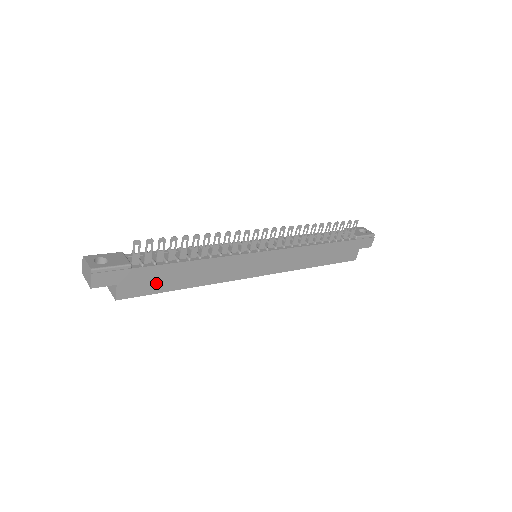
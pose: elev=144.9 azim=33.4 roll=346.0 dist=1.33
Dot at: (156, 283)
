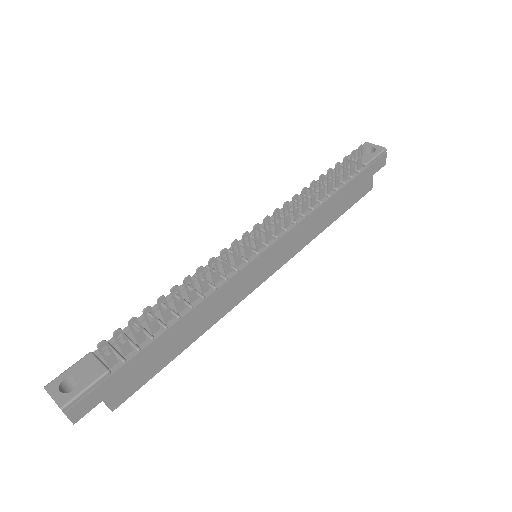
Dot at: (151, 365)
